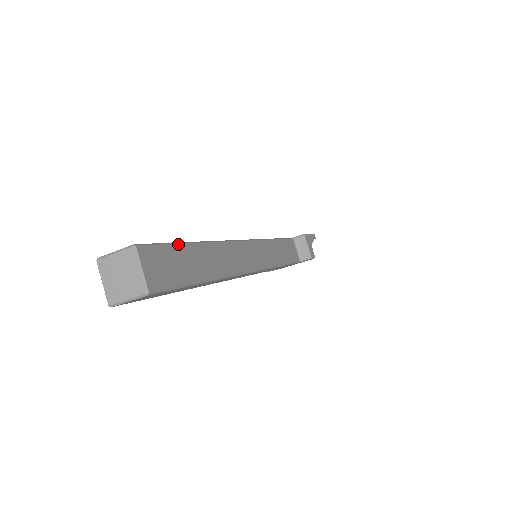
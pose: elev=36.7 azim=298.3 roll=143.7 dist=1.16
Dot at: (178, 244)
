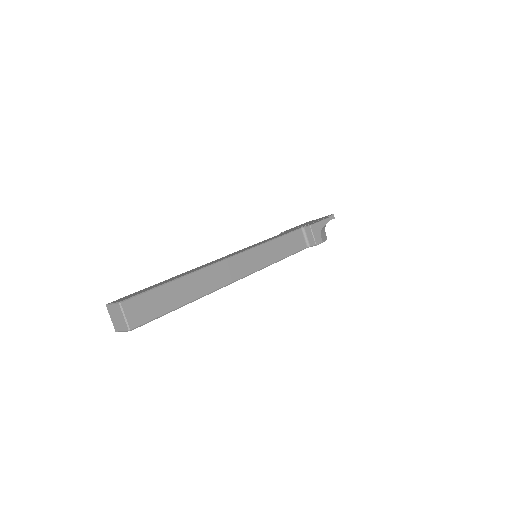
Dot at: (158, 288)
